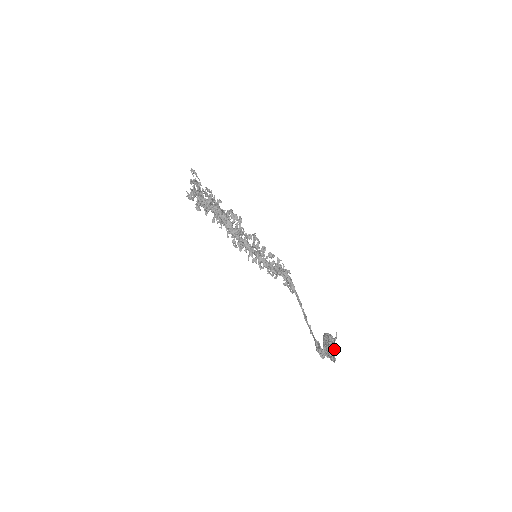
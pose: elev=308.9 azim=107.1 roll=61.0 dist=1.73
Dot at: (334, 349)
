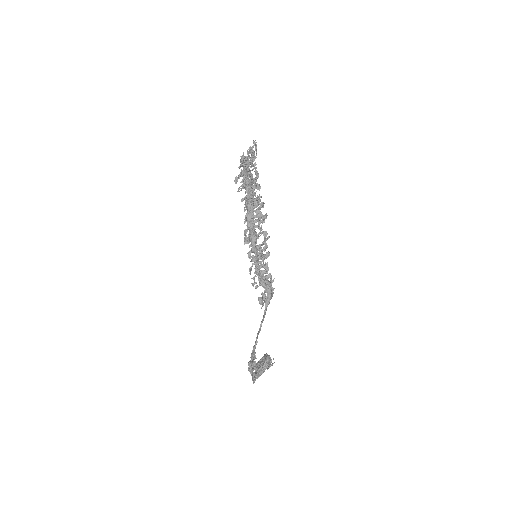
Dot at: (261, 373)
